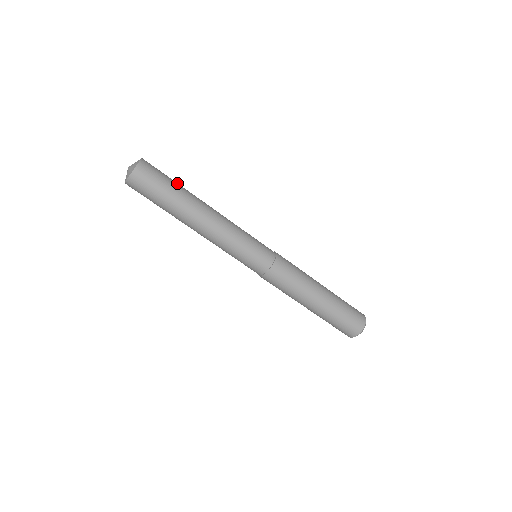
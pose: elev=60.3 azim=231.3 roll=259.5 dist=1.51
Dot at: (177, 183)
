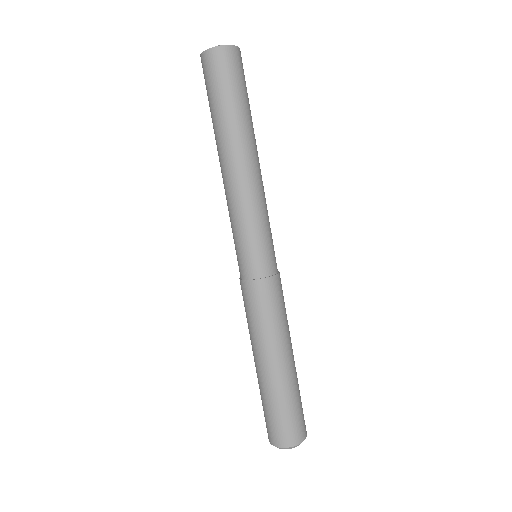
Dot at: (244, 104)
